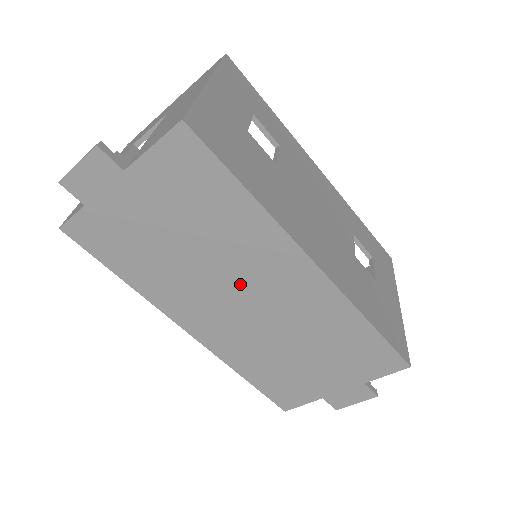
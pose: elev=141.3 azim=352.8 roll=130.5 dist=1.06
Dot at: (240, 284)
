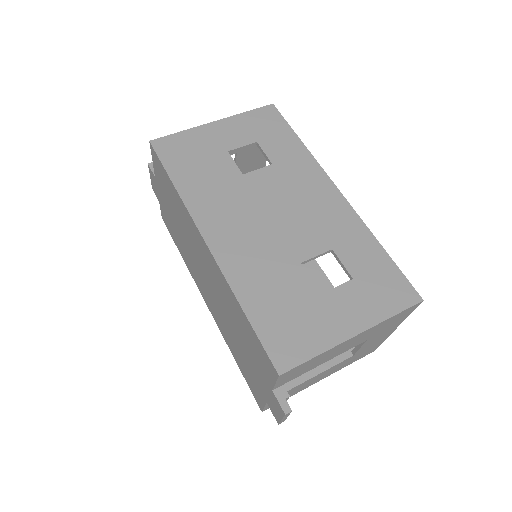
Dot at: (199, 260)
